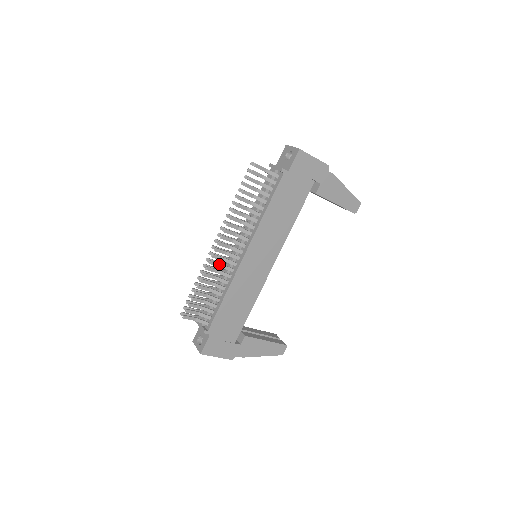
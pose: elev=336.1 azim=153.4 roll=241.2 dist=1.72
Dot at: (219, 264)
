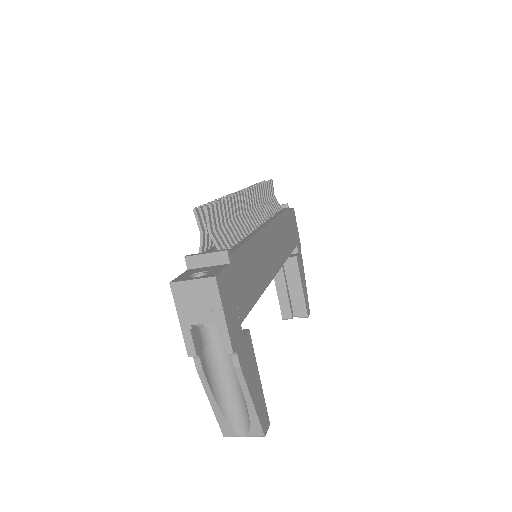
Dot at: (242, 210)
